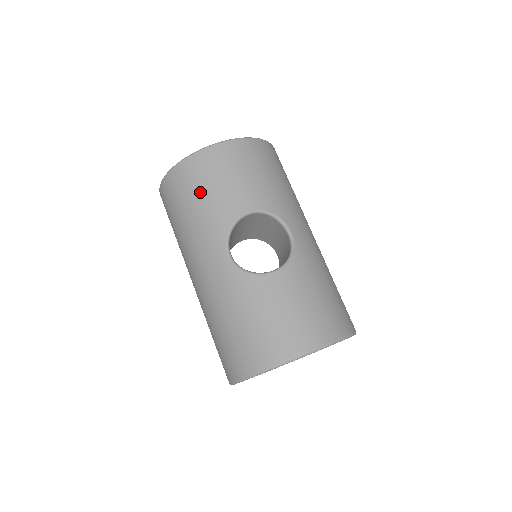
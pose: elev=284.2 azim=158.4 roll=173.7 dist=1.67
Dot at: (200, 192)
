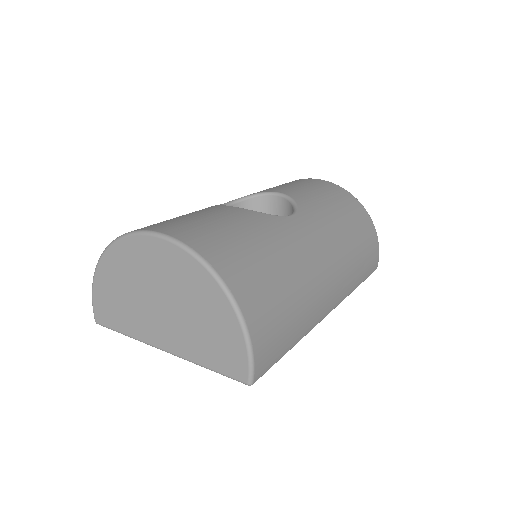
Dot at: occluded
